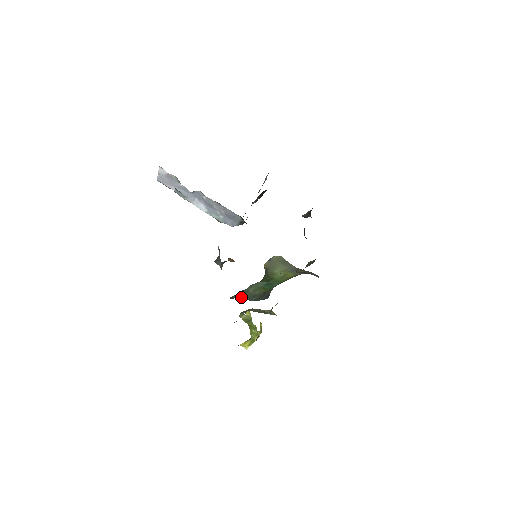
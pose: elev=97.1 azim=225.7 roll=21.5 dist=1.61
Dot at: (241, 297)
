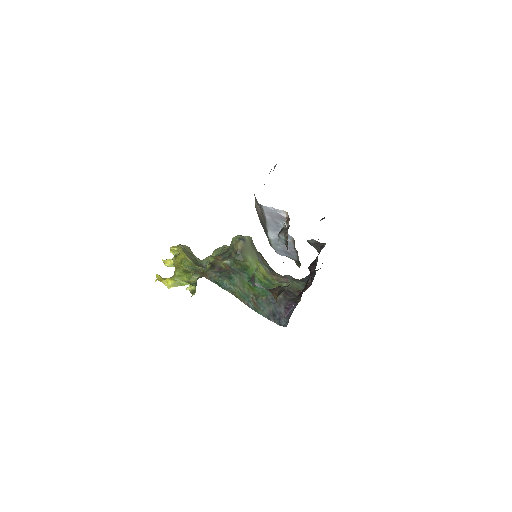
Dot at: (237, 295)
